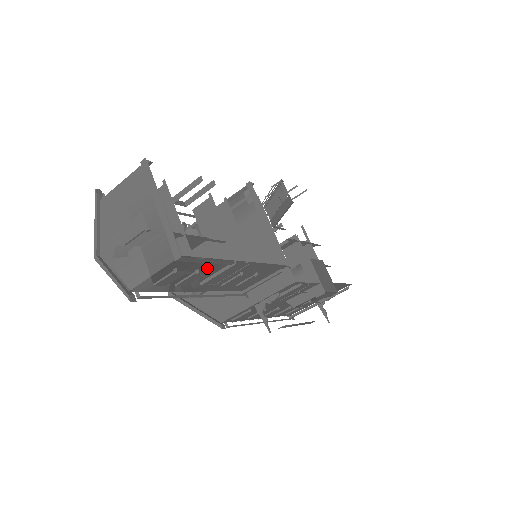
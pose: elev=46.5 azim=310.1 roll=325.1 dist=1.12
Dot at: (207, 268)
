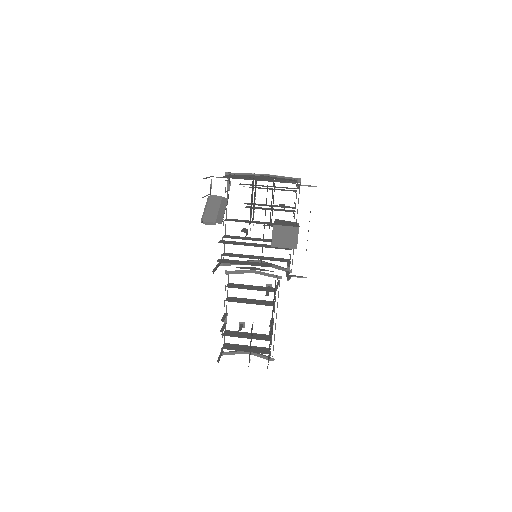
Dot at: occluded
